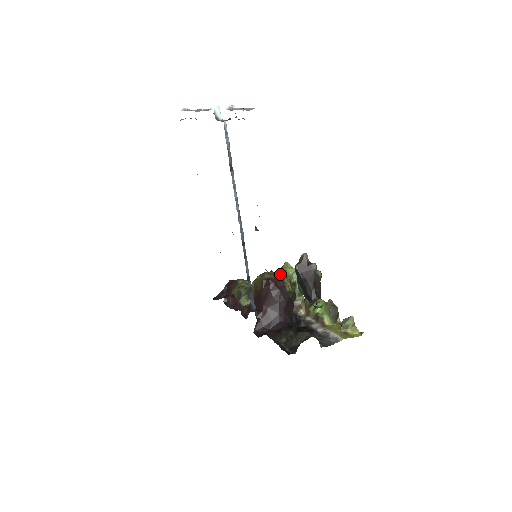
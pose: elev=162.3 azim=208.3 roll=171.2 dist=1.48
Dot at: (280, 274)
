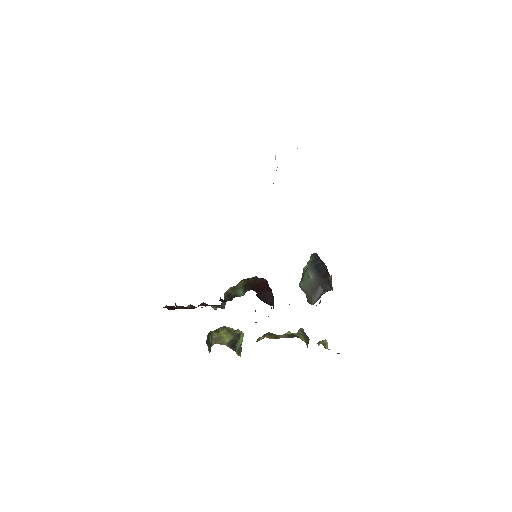
Dot at: (219, 329)
